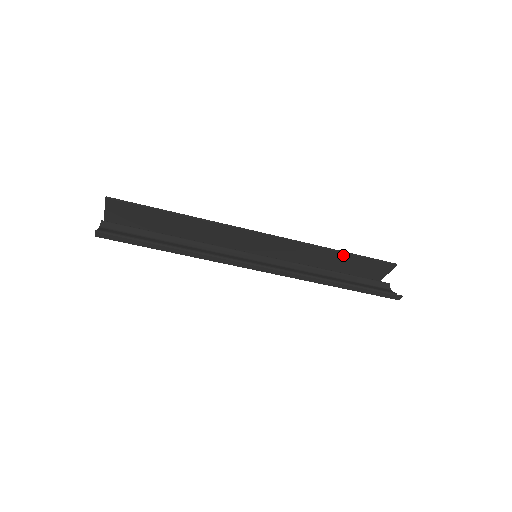
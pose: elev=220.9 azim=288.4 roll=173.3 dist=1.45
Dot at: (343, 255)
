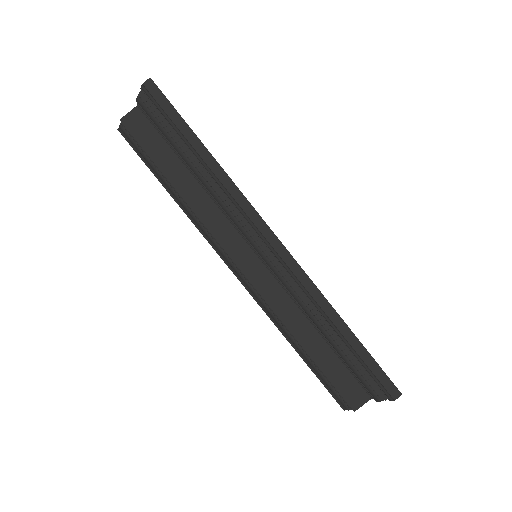
Dot at: occluded
